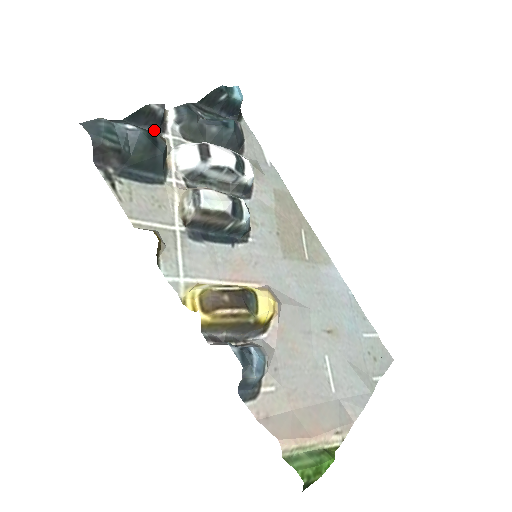
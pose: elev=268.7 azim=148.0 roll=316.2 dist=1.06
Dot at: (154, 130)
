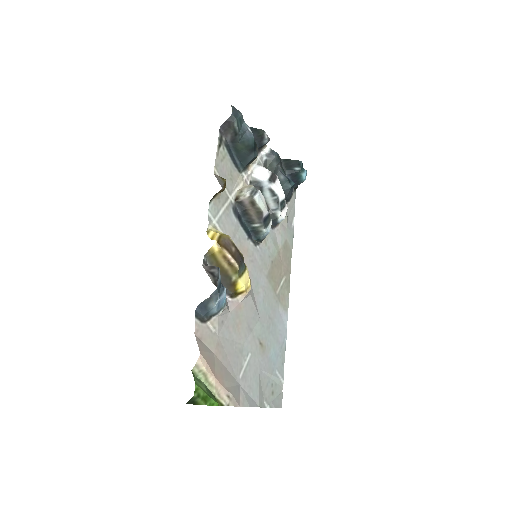
Dot at: occluded
